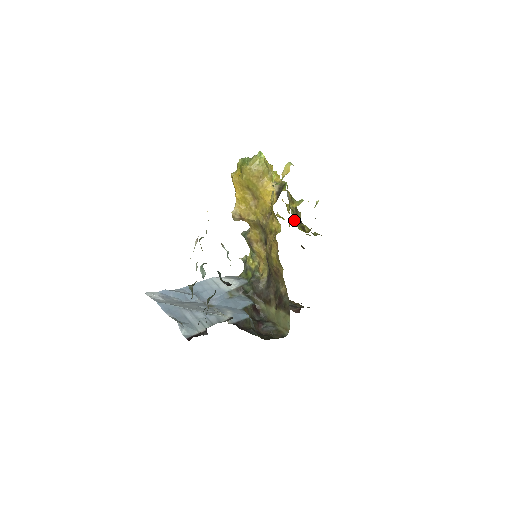
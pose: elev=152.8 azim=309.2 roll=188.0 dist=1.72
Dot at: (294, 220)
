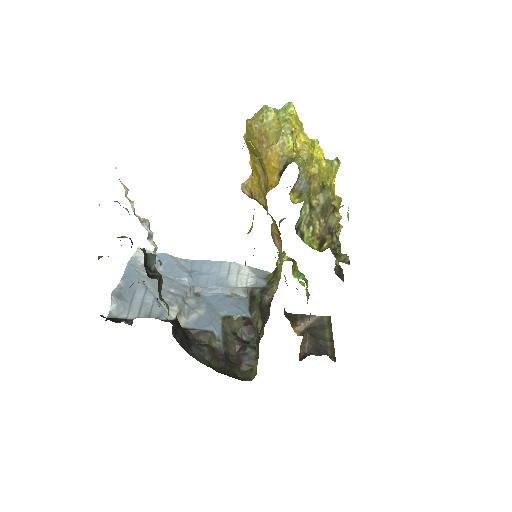
Dot at: (302, 224)
